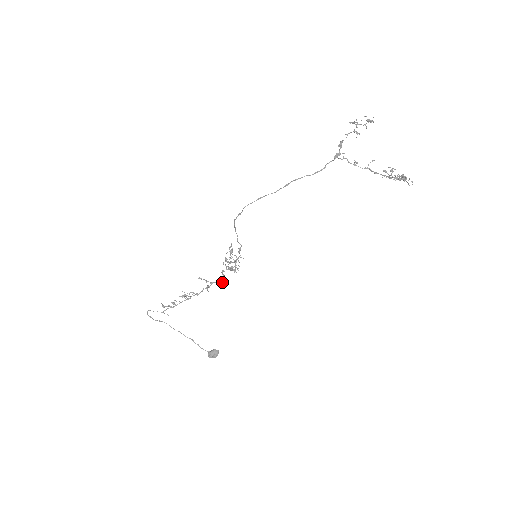
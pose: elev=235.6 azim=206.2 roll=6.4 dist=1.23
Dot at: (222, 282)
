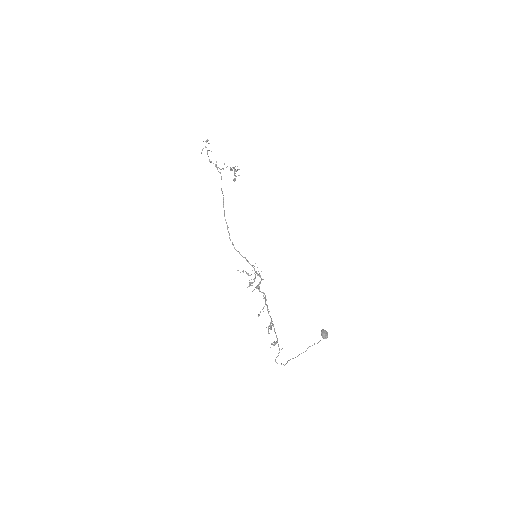
Dot at: occluded
